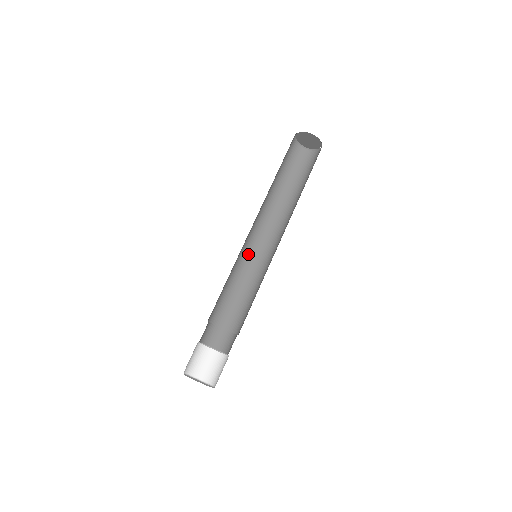
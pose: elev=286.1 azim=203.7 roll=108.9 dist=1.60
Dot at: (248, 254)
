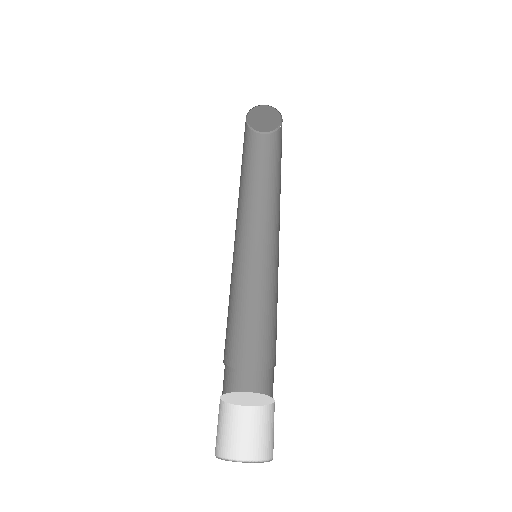
Dot at: (237, 259)
